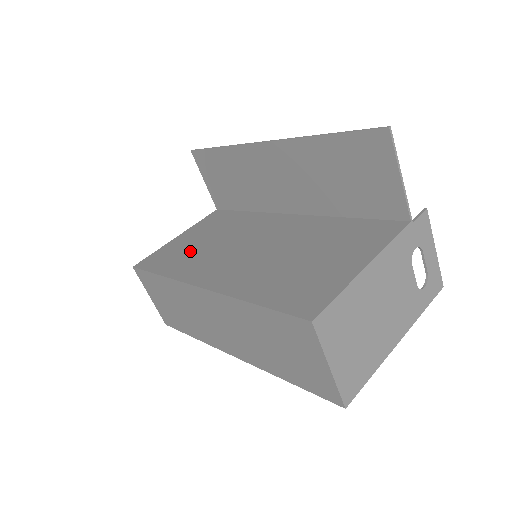
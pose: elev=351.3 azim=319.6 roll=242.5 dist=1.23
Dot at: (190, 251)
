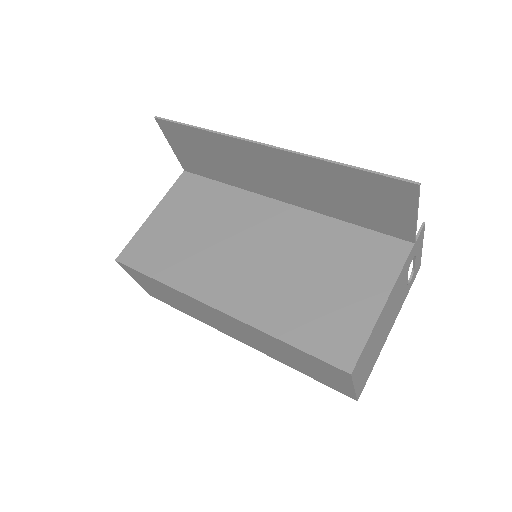
Dot at: (180, 245)
